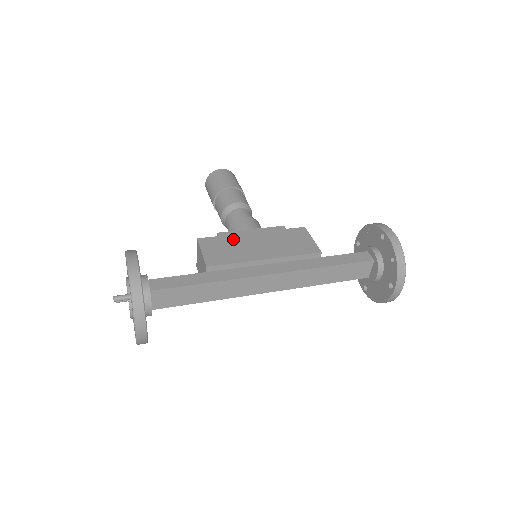
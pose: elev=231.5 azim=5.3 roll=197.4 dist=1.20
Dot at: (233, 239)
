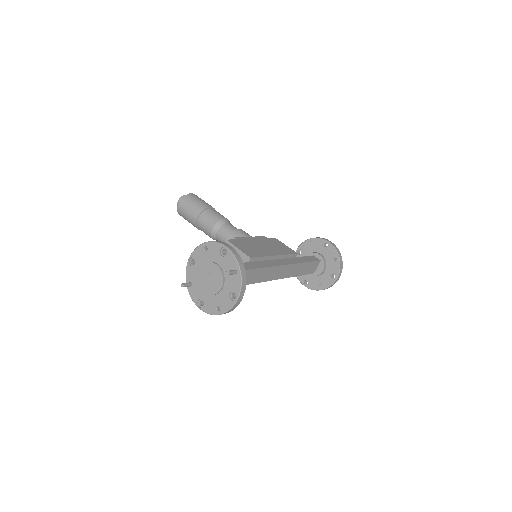
Dot at: (247, 242)
